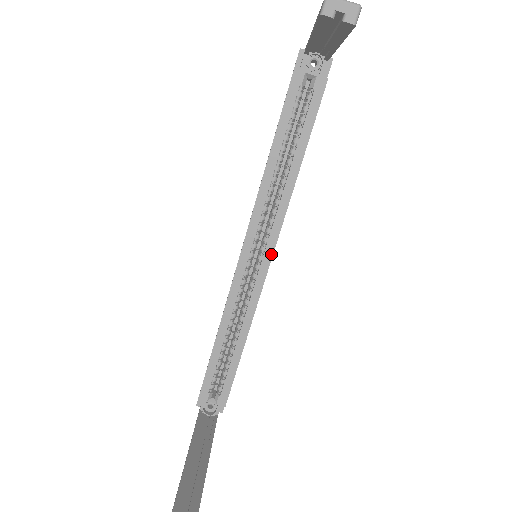
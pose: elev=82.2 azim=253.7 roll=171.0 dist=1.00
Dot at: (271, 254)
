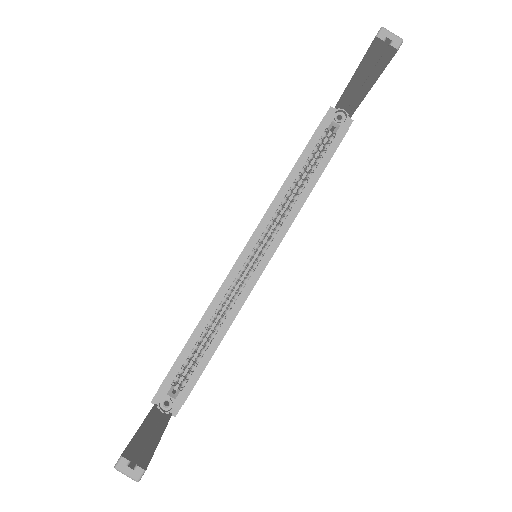
Dot at: (270, 256)
